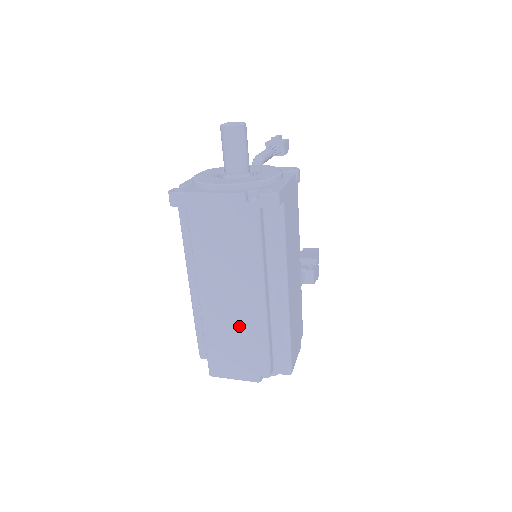
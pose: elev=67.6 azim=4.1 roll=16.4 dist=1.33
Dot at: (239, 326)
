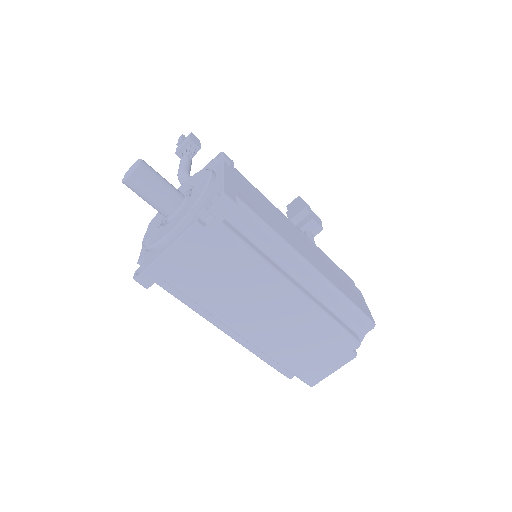
Dot at: (297, 330)
